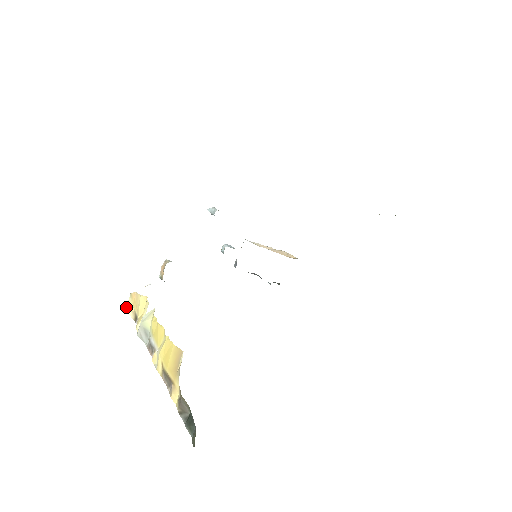
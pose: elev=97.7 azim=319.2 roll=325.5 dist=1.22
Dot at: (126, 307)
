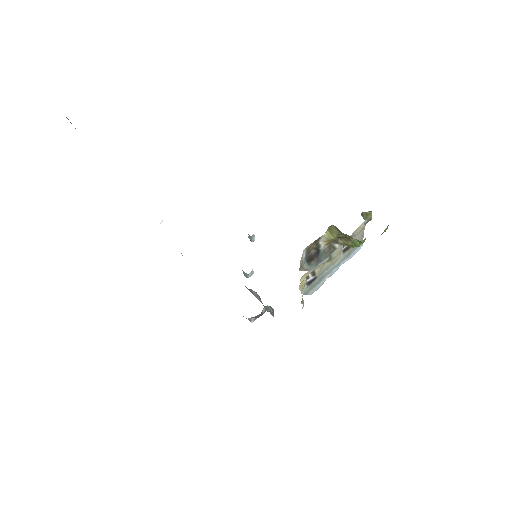
Dot at: occluded
